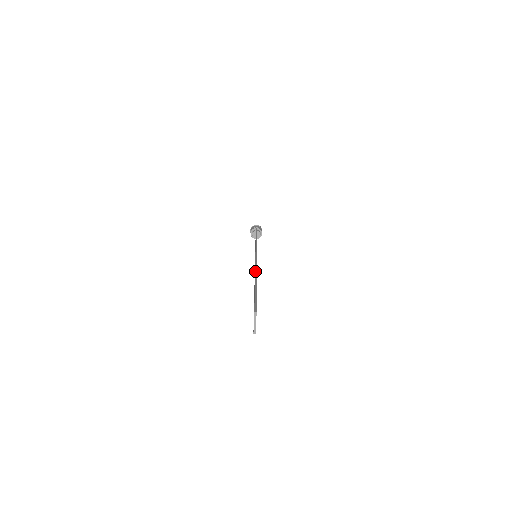
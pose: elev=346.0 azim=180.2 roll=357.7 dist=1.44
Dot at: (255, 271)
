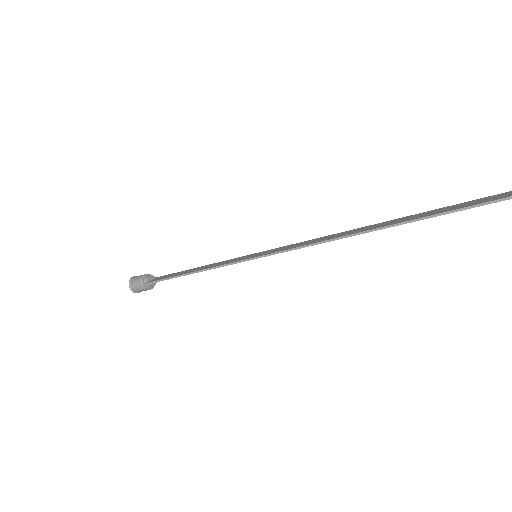
Dot at: (362, 227)
